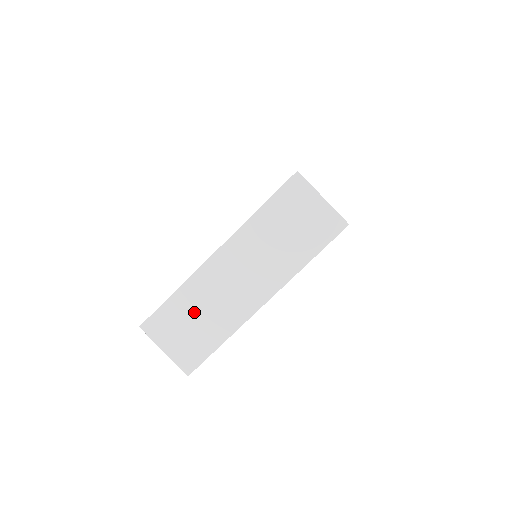
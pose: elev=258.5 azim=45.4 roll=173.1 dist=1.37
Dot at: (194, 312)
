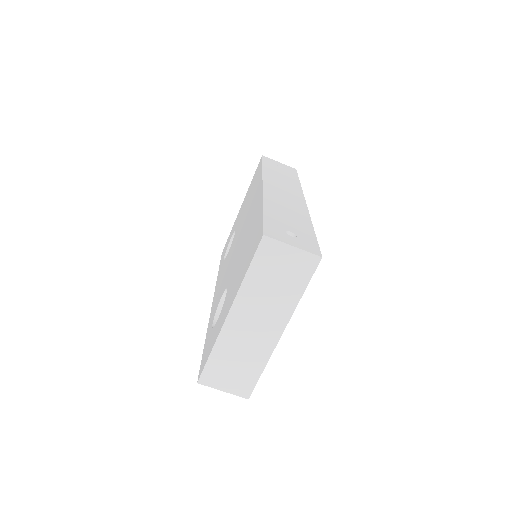
Dot at: (232, 359)
